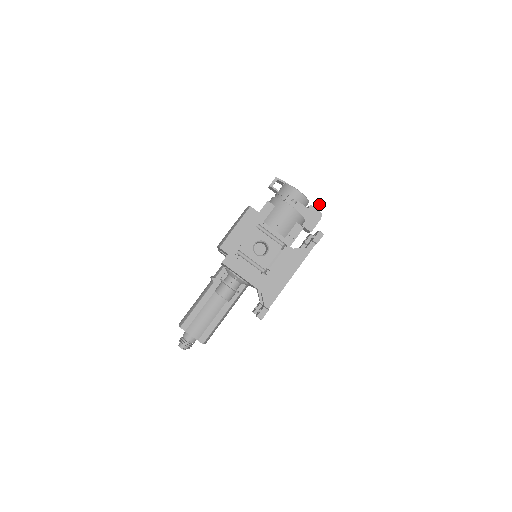
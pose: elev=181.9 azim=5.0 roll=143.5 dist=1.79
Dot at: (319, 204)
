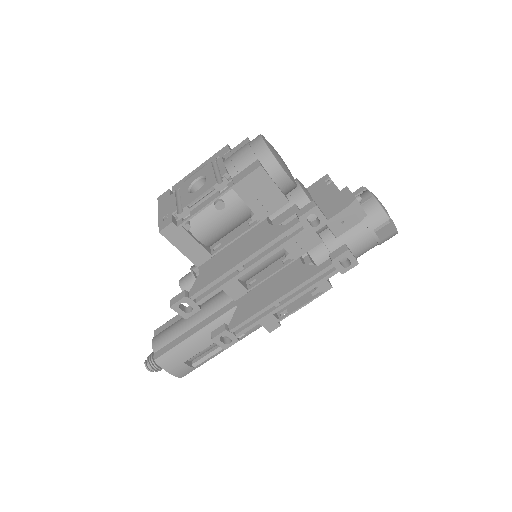
Dot at: (363, 188)
